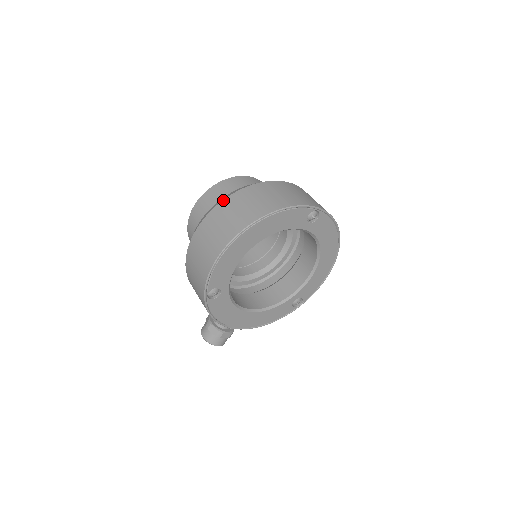
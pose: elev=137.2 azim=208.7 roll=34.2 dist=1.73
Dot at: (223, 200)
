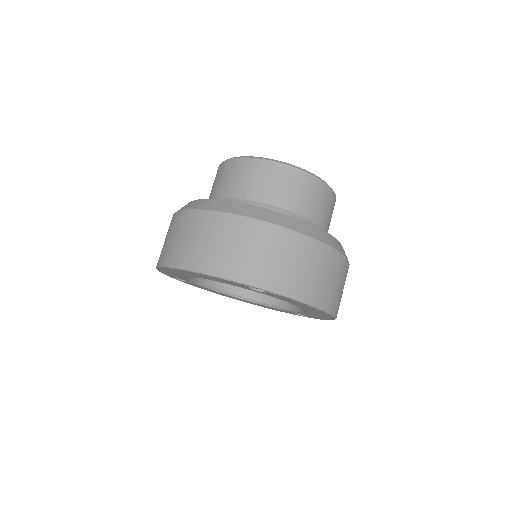
Dot at: (184, 210)
